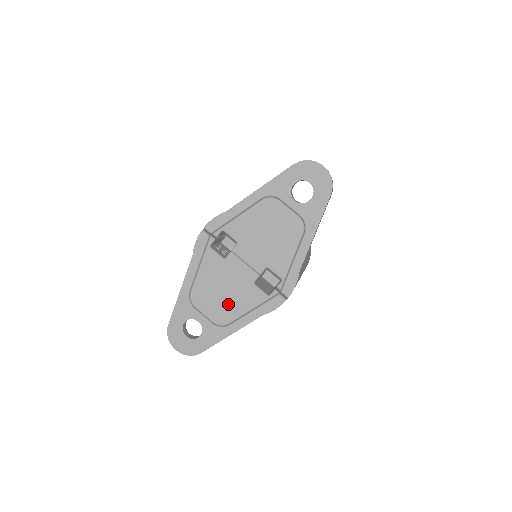
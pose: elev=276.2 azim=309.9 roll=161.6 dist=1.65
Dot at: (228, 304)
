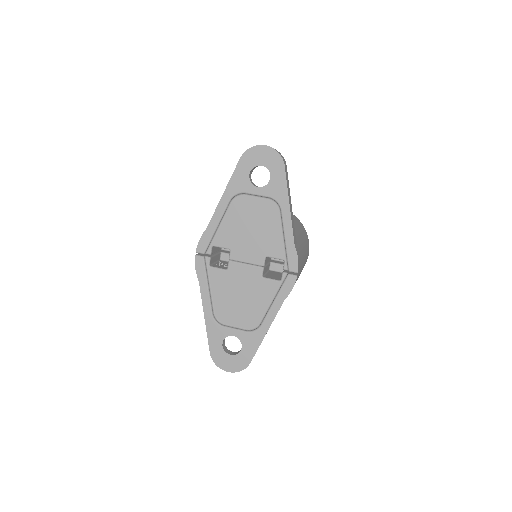
Dot at: (250, 307)
